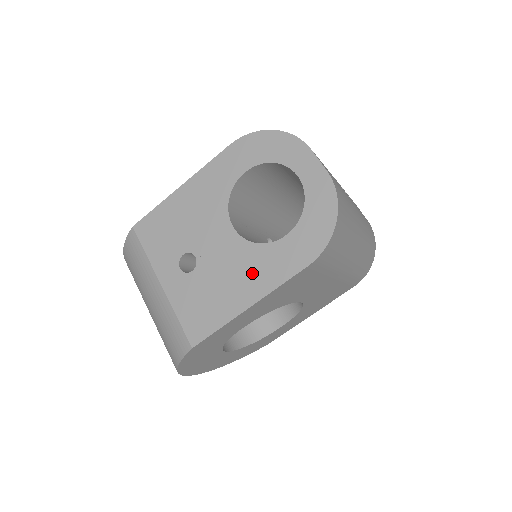
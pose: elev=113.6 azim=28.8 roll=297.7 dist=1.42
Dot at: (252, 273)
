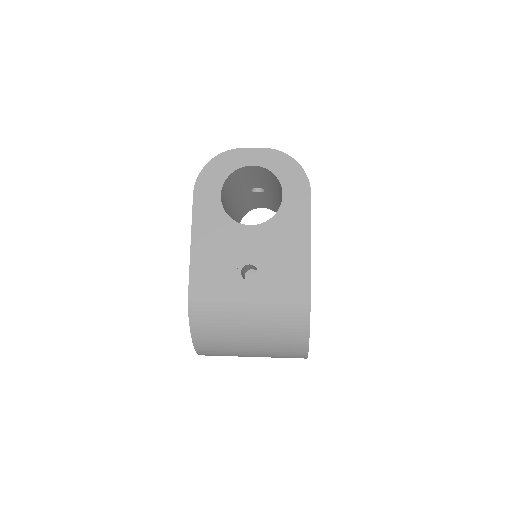
Dot at: (290, 231)
